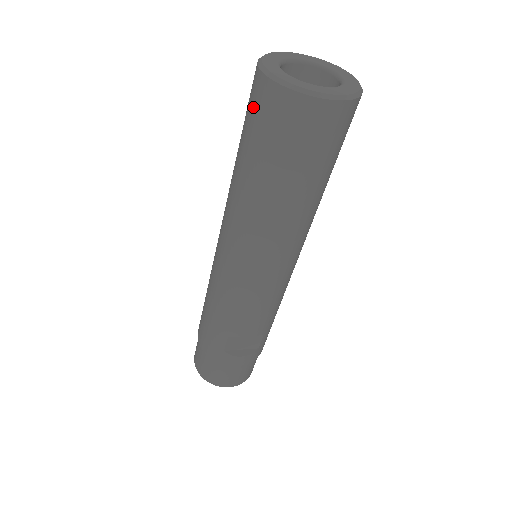
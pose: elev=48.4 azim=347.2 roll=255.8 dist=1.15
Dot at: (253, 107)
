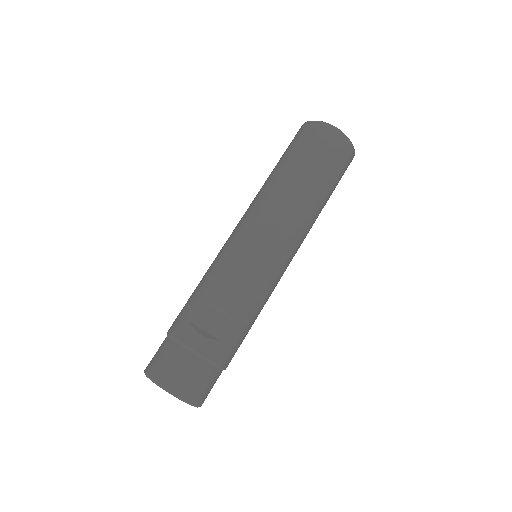
Dot at: occluded
